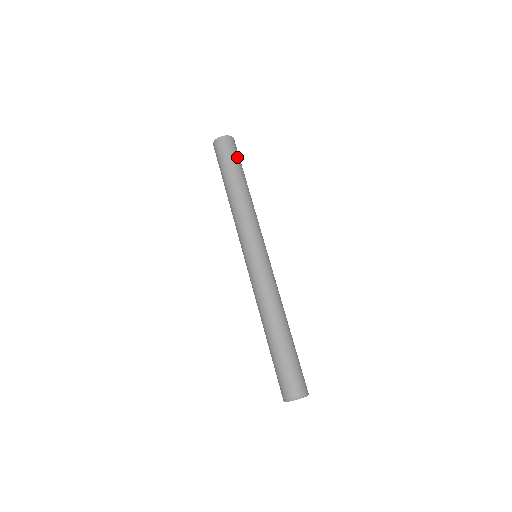
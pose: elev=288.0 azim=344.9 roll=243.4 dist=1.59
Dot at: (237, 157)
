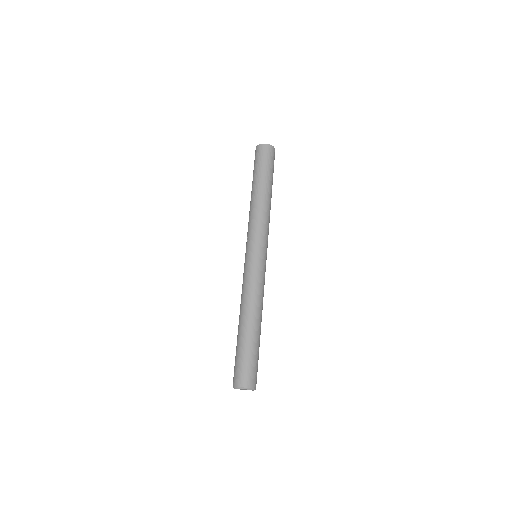
Dot at: occluded
